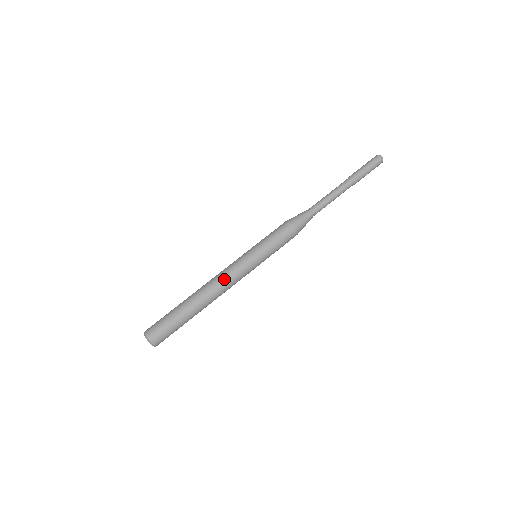
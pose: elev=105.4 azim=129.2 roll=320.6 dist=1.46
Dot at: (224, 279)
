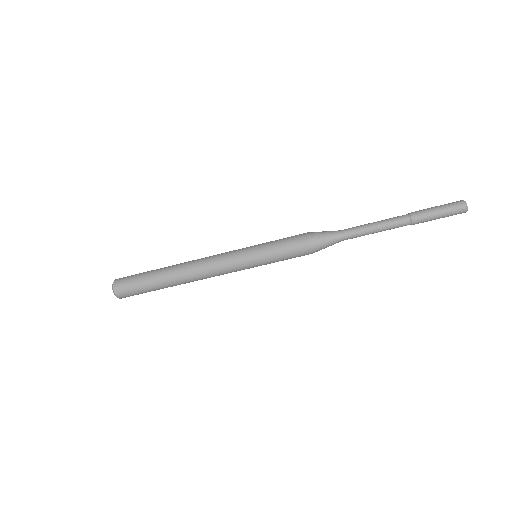
Dot at: (211, 273)
